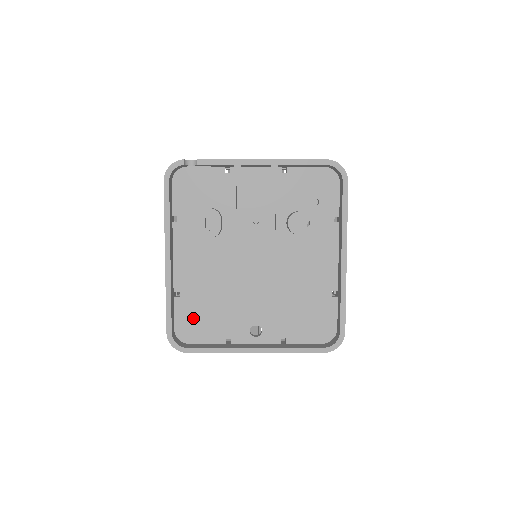
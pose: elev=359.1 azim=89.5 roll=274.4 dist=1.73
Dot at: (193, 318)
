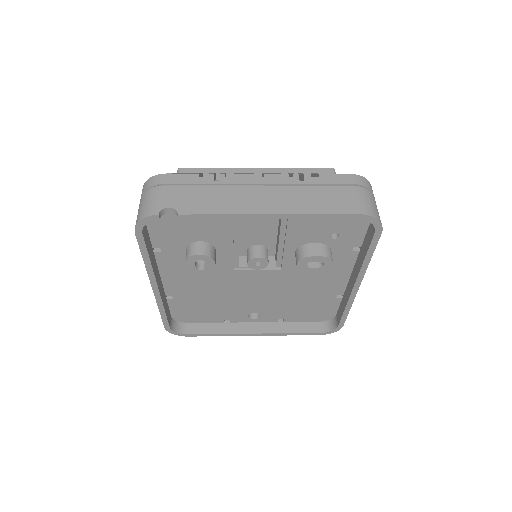
Dot at: (189, 310)
